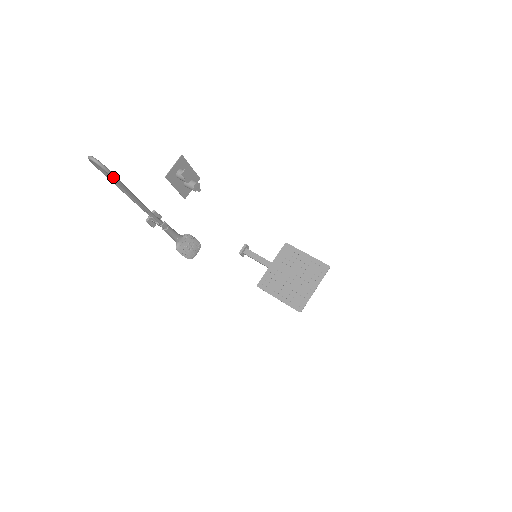
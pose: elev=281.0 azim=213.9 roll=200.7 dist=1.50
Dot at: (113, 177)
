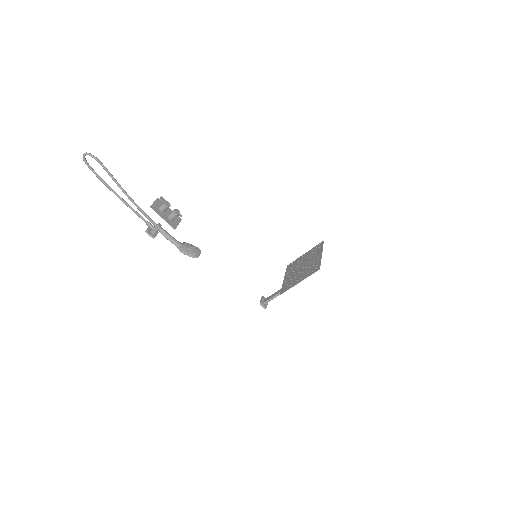
Dot at: (101, 163)
